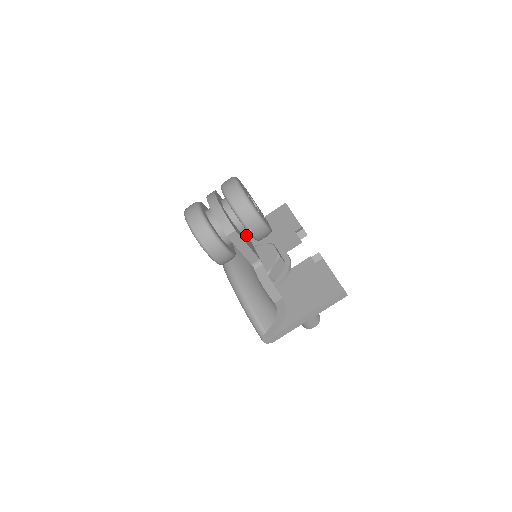
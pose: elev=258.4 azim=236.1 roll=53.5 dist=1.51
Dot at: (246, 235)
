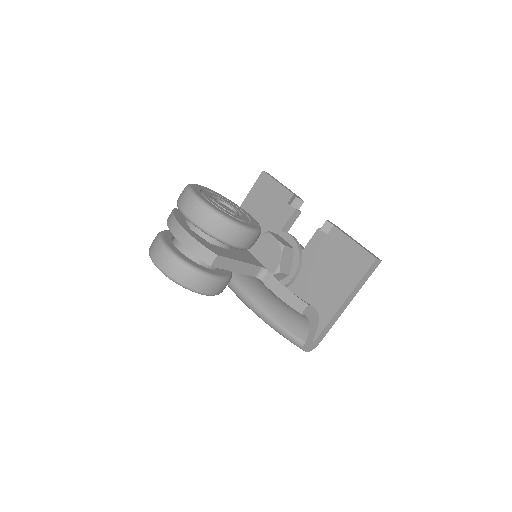
Dot at: occluded
